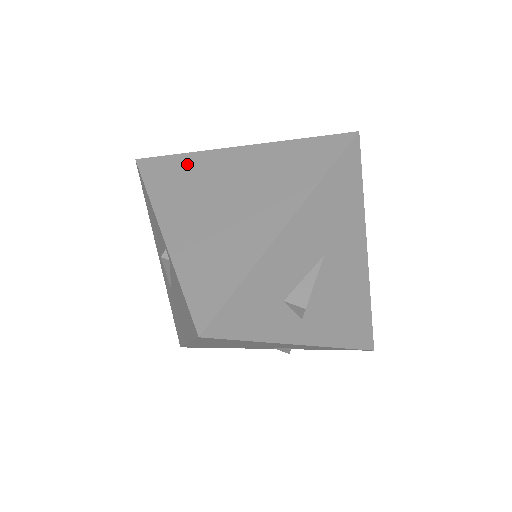
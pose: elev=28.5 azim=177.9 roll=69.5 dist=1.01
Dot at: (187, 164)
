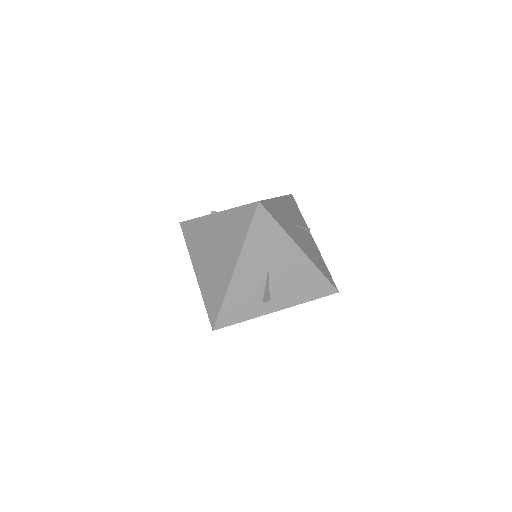
Dot at: (198, 227)
